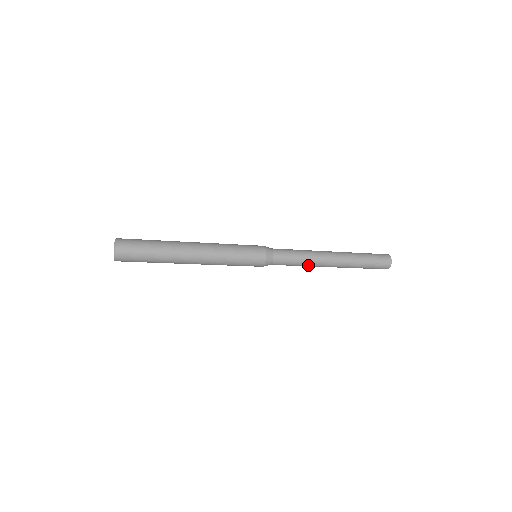
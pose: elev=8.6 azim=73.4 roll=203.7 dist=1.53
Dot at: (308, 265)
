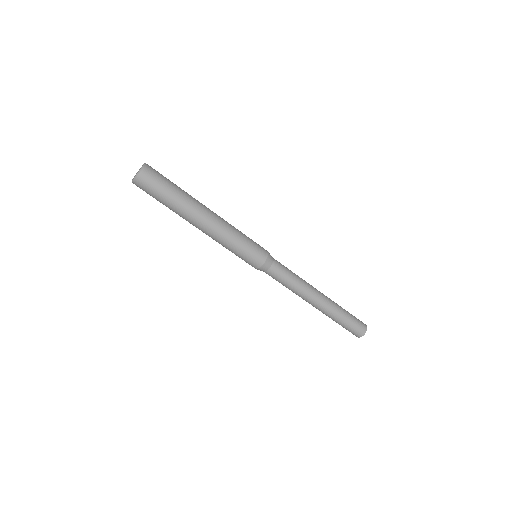
Dot at: (296, 291)
